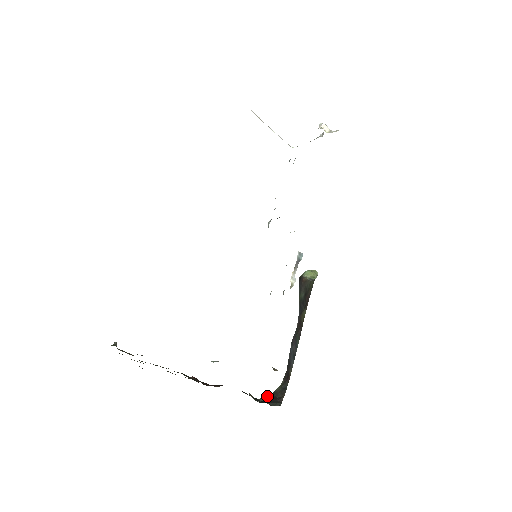
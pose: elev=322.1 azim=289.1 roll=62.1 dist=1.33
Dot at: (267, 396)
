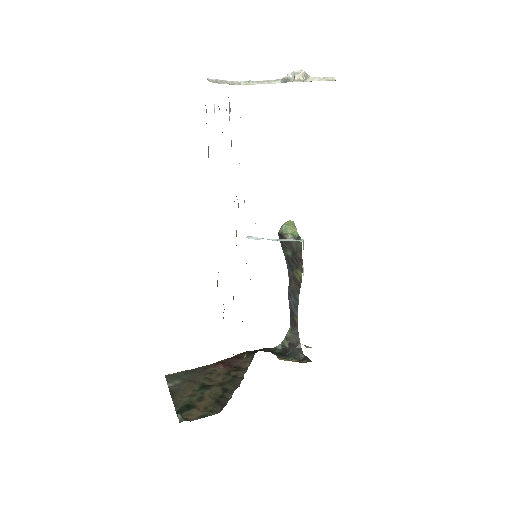
Dot at: (281, 342)
